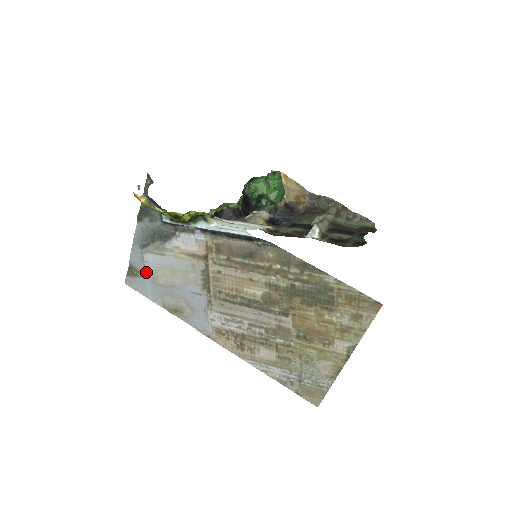
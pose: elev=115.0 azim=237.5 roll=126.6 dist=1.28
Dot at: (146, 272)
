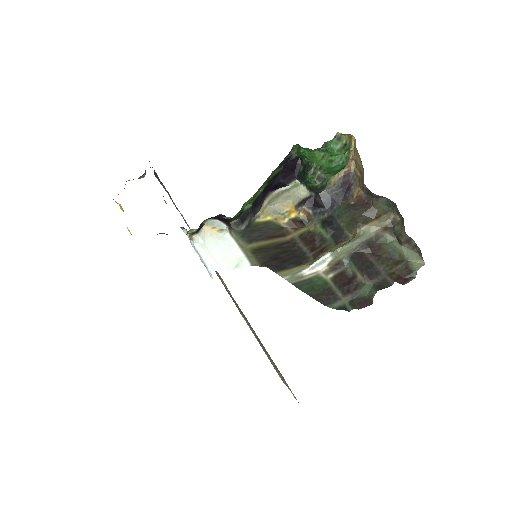
Dot at: occluded
